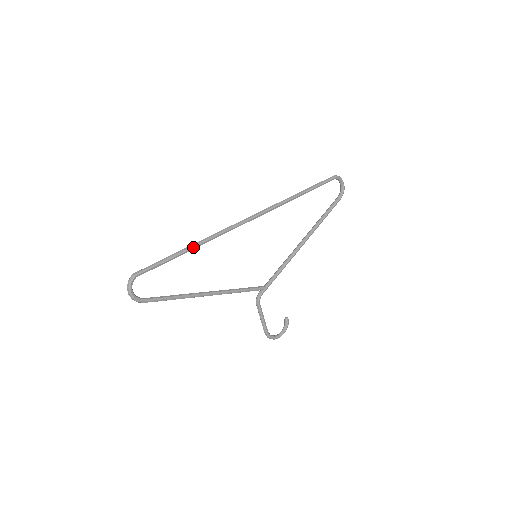
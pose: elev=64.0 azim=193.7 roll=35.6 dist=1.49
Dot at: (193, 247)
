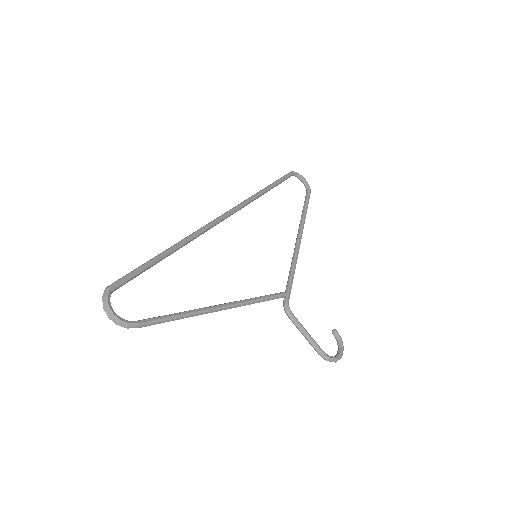
Dot at: (174, 247)
